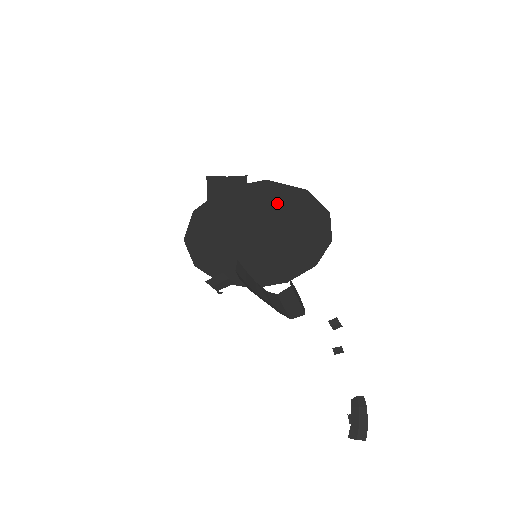
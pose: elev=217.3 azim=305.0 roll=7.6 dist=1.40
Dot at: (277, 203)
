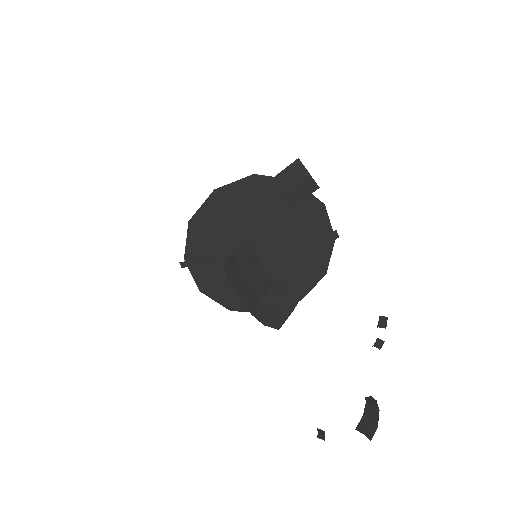
Dot at: (308, 230)
